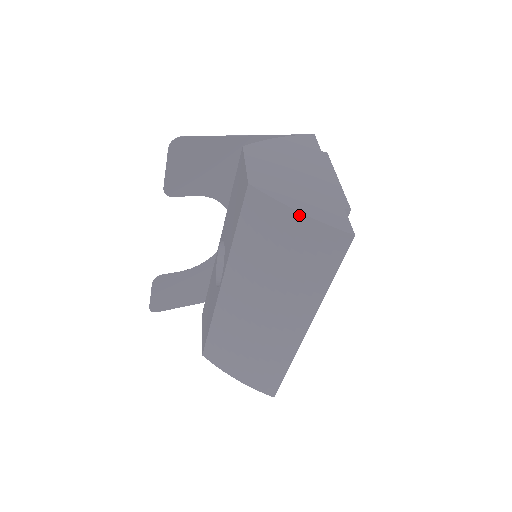
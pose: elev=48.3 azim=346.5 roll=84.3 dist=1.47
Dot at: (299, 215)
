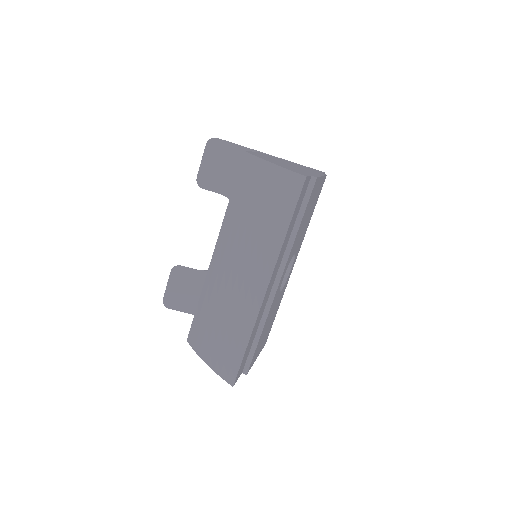
Dot at: (270, 165)
